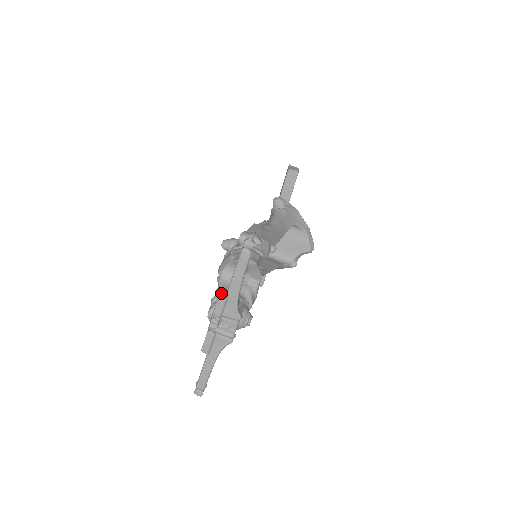
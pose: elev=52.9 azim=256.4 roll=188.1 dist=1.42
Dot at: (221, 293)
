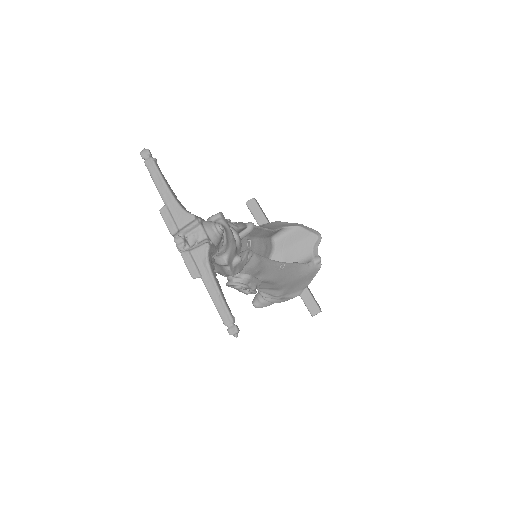
Dot at: (160, 209)
